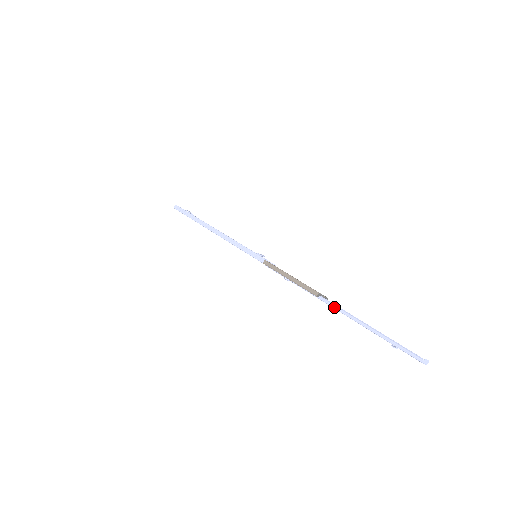
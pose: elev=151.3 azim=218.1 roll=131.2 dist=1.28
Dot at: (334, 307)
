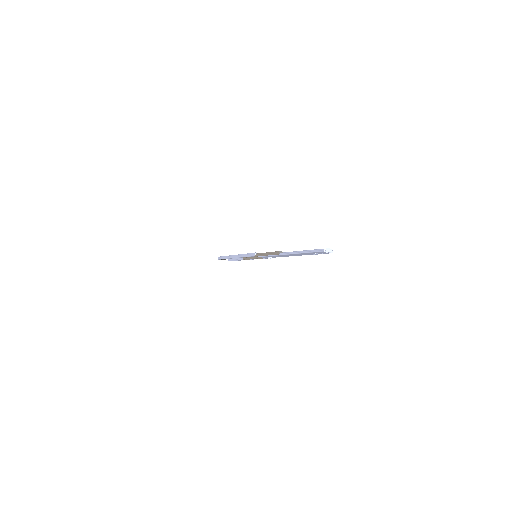
Dot at: (287, 254)
